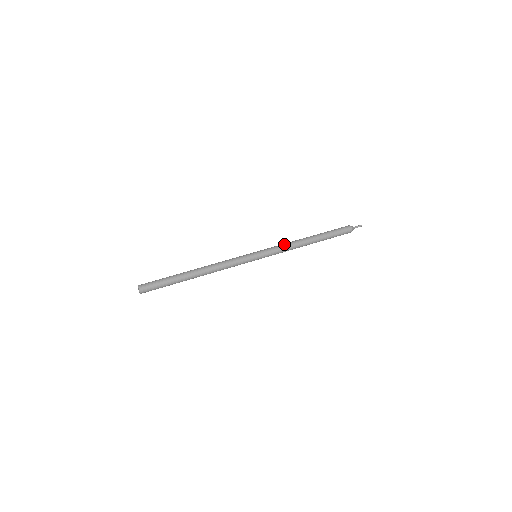
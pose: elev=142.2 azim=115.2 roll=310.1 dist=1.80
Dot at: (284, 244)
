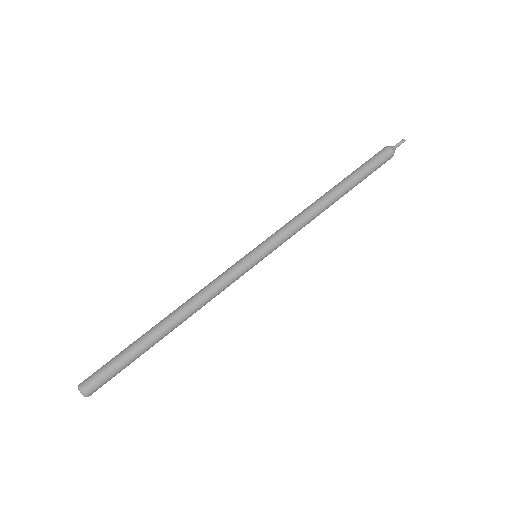
Dot at: (300, 225)
